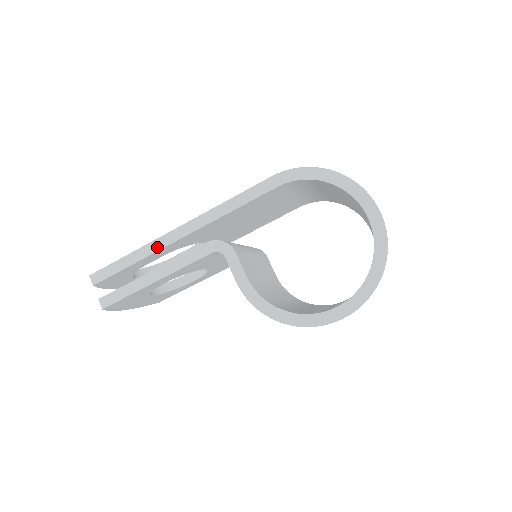
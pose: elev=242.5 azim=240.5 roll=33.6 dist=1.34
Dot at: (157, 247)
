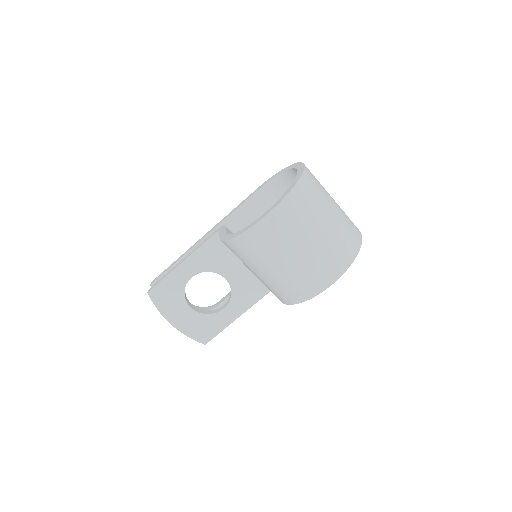
Dot at: (190, 249)
